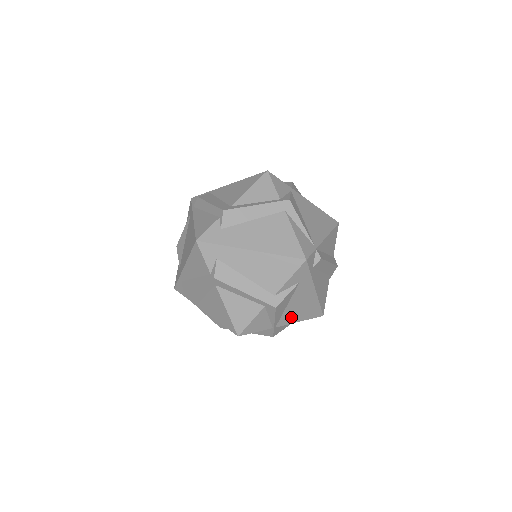
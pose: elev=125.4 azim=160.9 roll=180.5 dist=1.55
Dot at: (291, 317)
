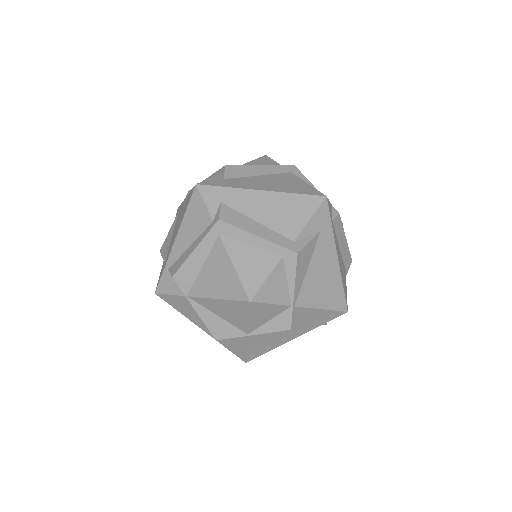
Dot at: (312, 295)
